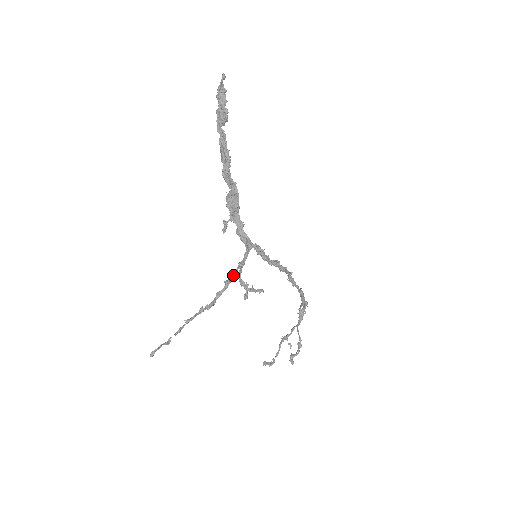
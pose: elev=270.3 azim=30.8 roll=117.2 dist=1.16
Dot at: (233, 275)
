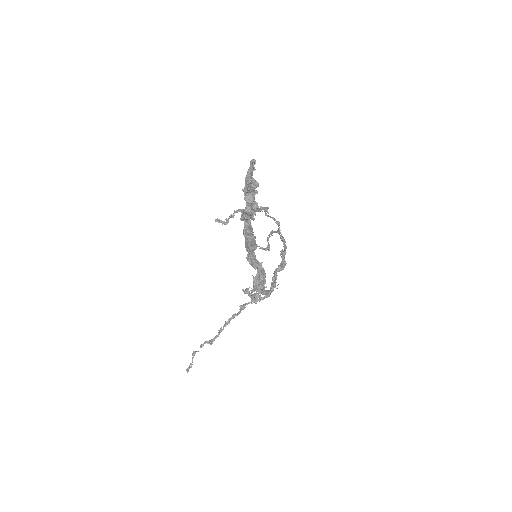
Dot at: occluded
